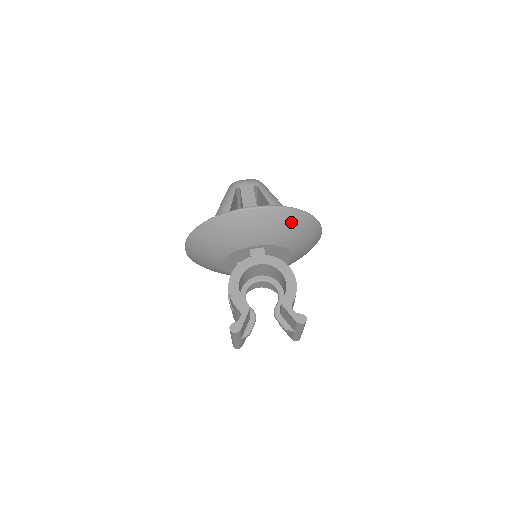
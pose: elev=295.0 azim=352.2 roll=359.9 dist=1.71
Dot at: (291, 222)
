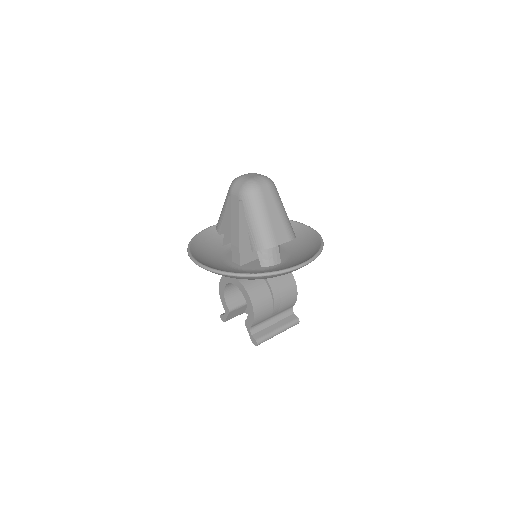
Dot at: (236, 278)
